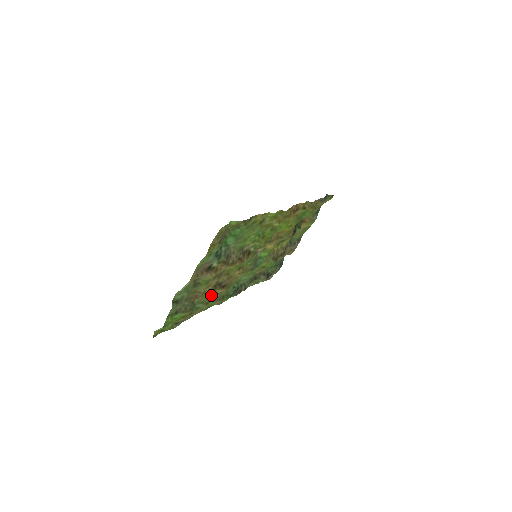
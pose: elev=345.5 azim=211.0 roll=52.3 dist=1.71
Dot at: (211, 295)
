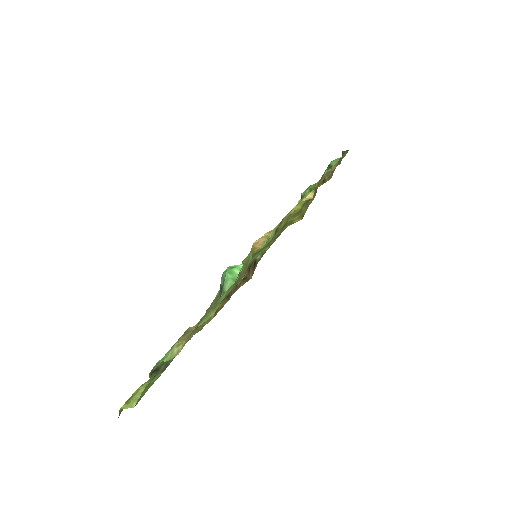
Dot at: (196, 324)
